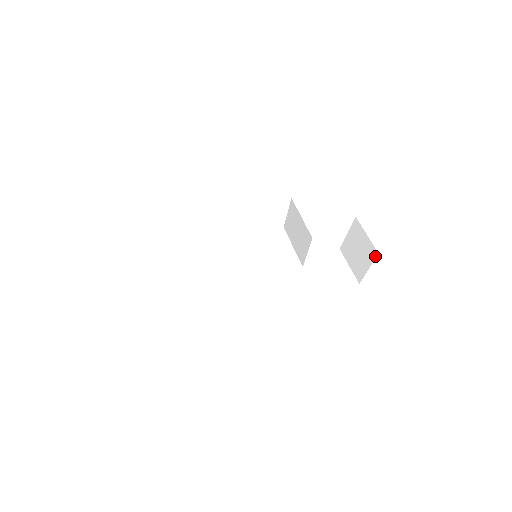
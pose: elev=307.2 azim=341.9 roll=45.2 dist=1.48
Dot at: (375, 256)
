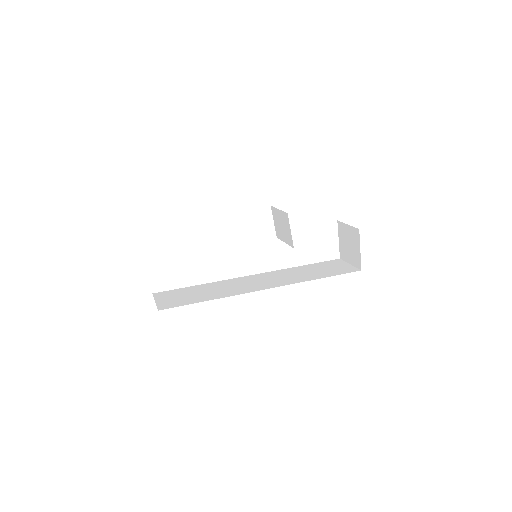
Dot at: (358, 234)
